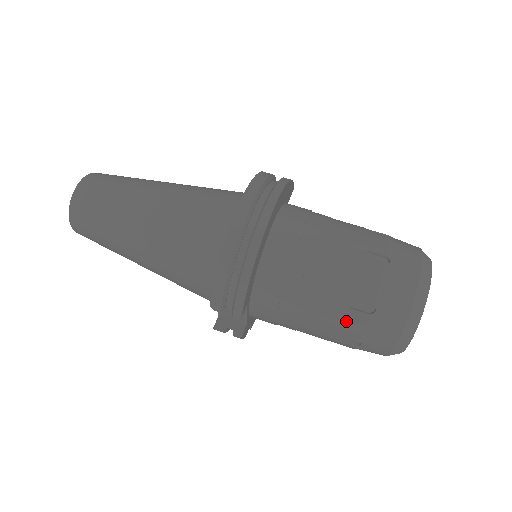
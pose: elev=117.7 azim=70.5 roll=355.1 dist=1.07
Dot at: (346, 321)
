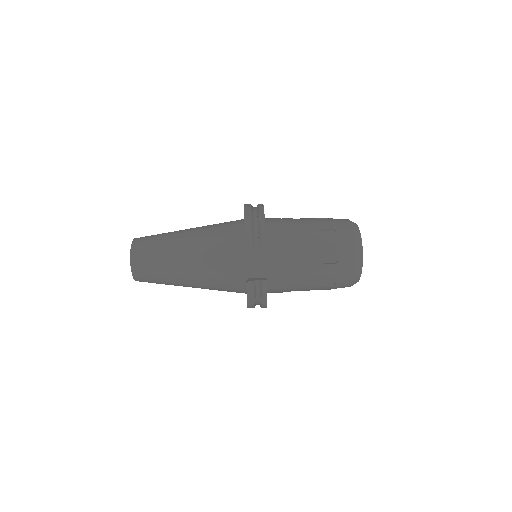
Dot at: (324, 243)
